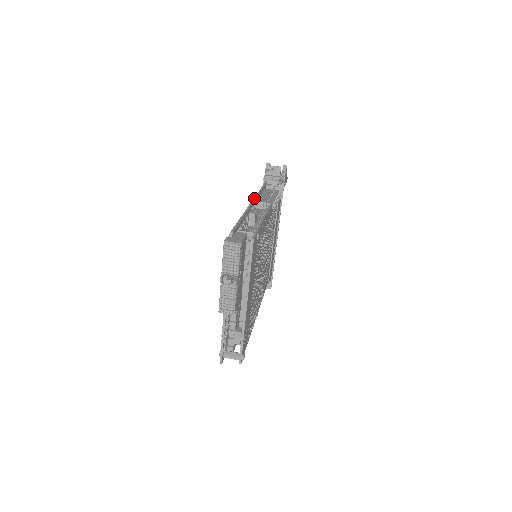
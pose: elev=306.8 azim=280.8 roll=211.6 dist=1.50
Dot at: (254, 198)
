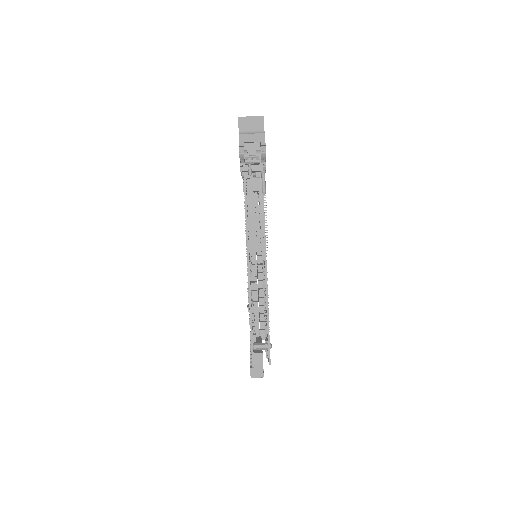
Dot at: (248, 258)
